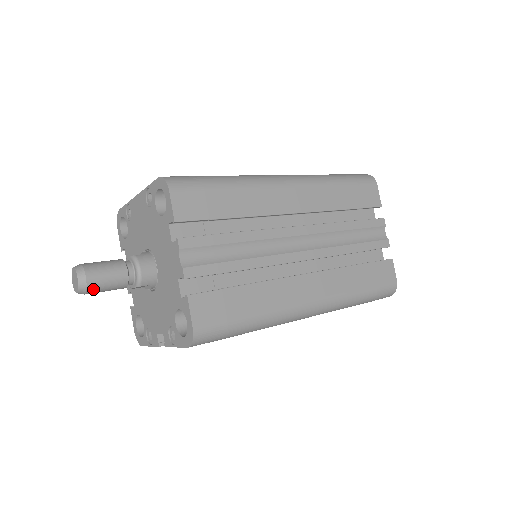
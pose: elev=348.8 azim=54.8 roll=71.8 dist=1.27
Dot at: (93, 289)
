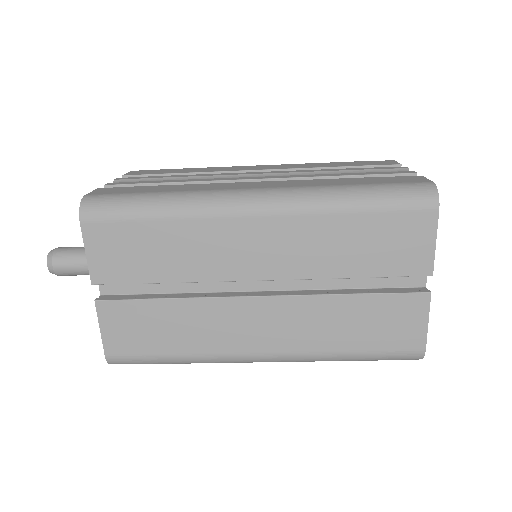
Dot at: (59, 257)
